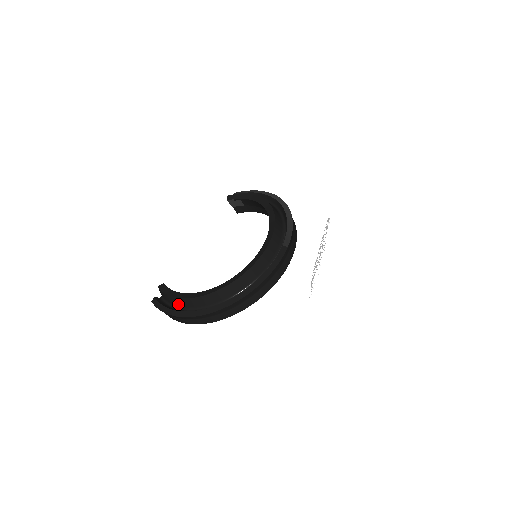
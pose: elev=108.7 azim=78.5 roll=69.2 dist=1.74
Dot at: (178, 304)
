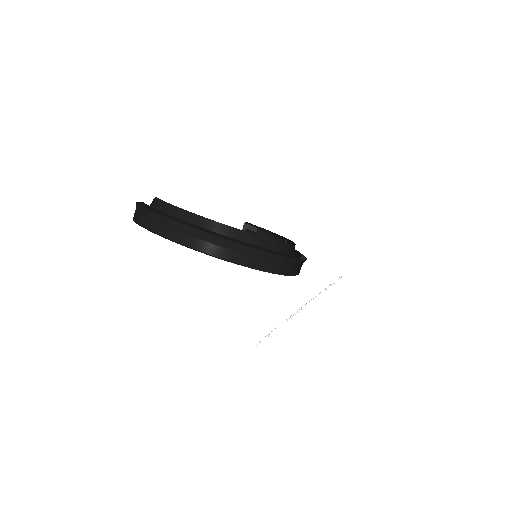
Dot at: (169, 214)
